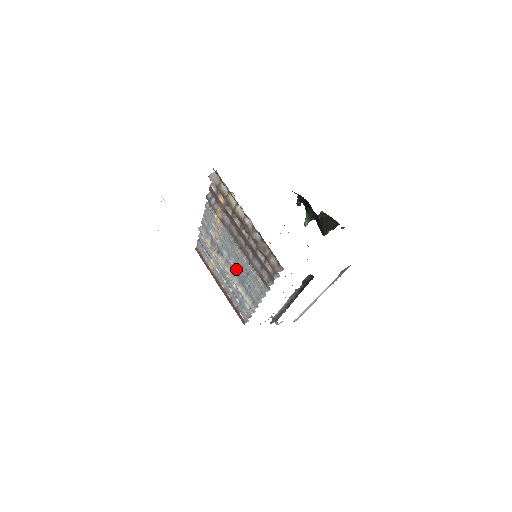
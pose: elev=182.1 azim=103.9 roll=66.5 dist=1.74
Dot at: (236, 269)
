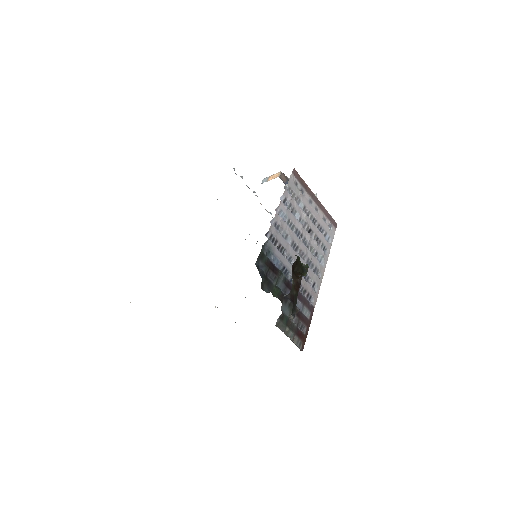
Dot at: occluded
